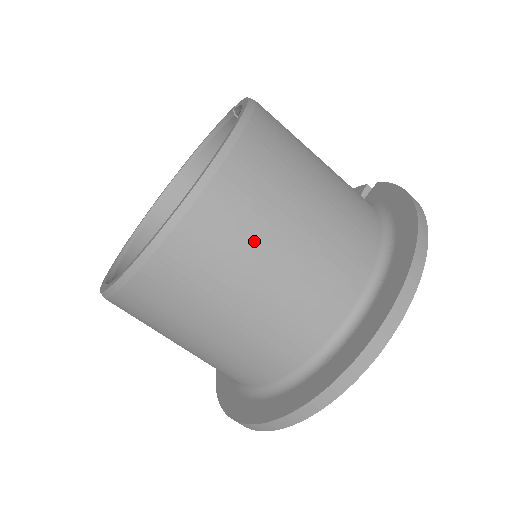
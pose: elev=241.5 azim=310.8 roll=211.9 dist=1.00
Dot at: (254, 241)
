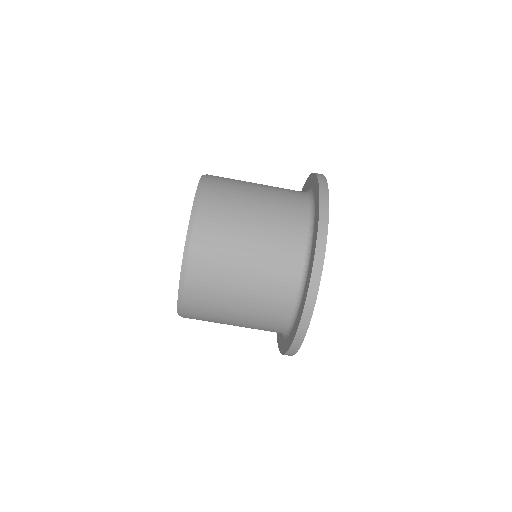
Dot at: (236, 205)
